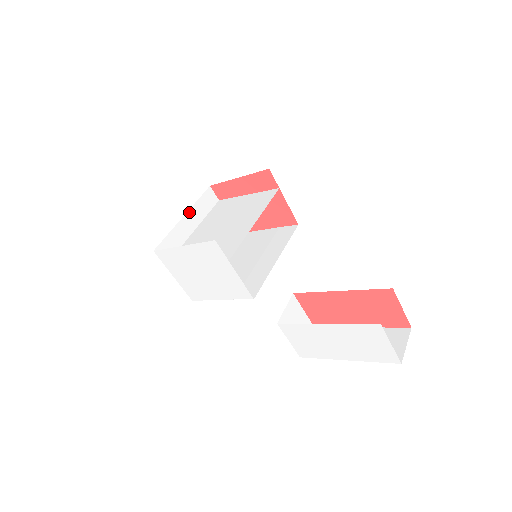
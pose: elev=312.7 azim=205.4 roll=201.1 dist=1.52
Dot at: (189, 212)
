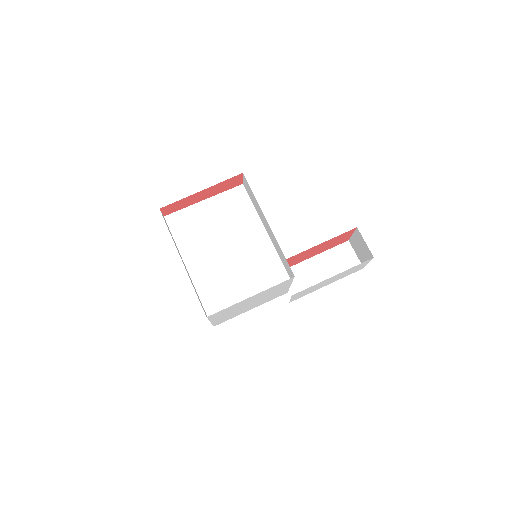
Dot at: occluded
